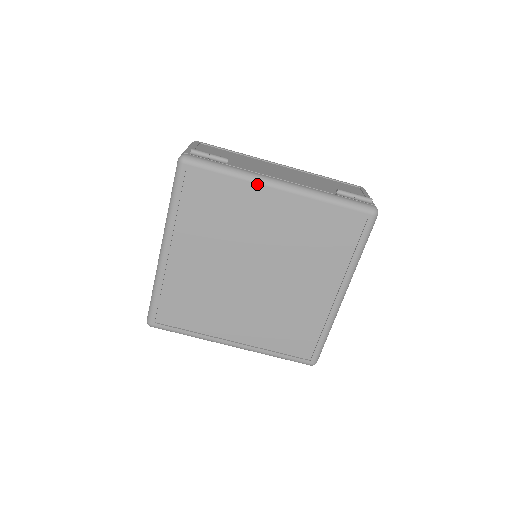
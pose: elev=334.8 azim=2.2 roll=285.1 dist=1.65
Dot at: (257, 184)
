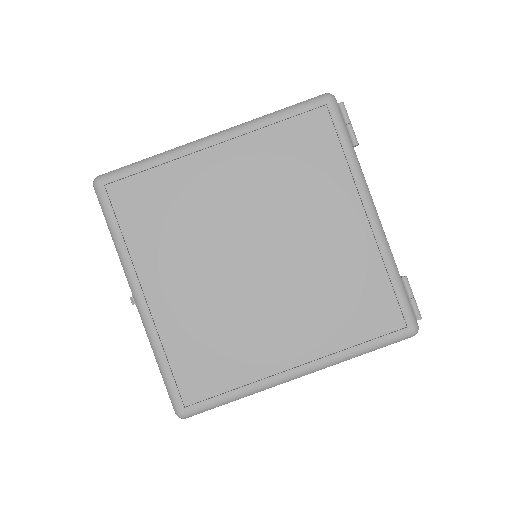
Dot at: (360, 187)
